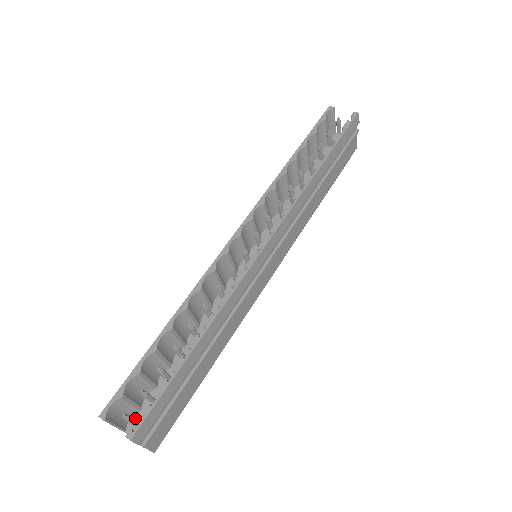
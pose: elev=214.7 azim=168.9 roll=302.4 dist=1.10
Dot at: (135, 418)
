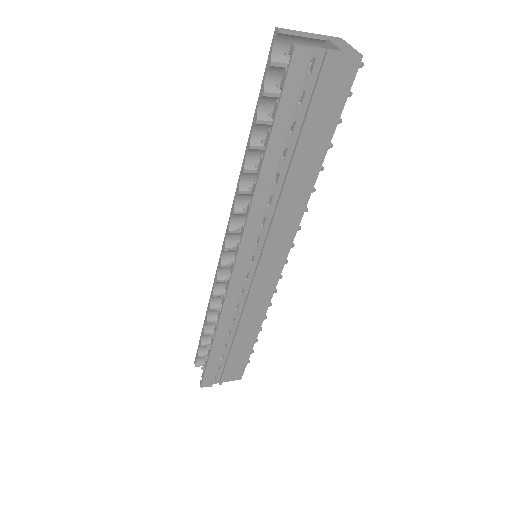
Dot at: occluded
